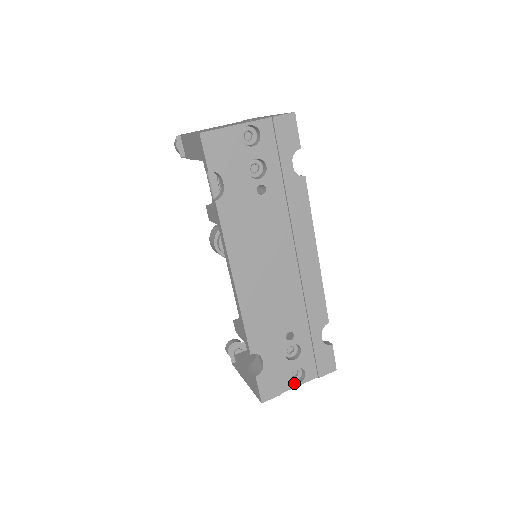
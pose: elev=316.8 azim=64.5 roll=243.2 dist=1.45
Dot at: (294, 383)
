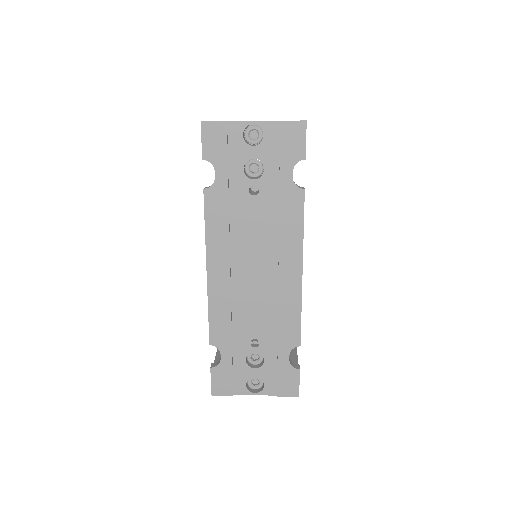
Dot at: (250, 390)
